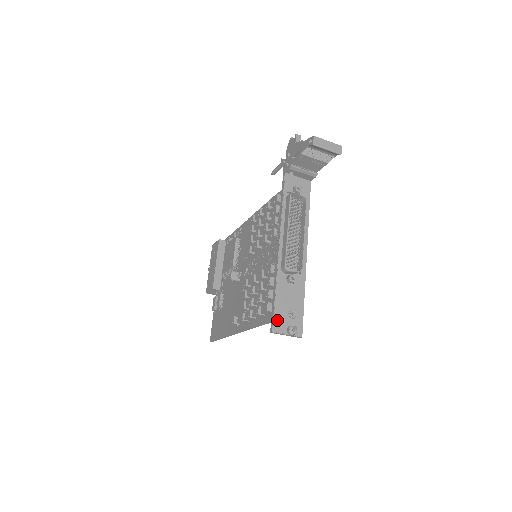
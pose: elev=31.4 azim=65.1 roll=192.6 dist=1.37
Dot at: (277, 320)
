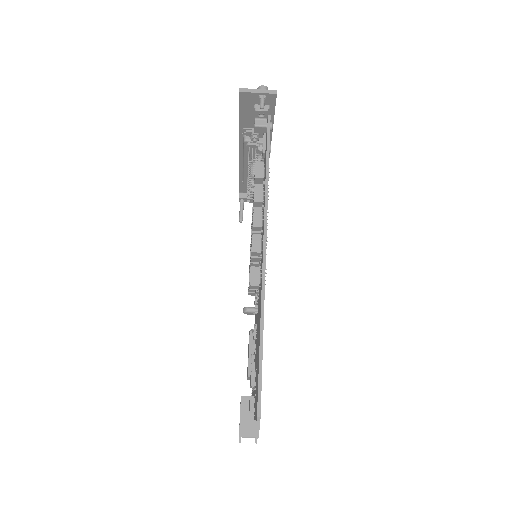
Dot at: (244, 98)
